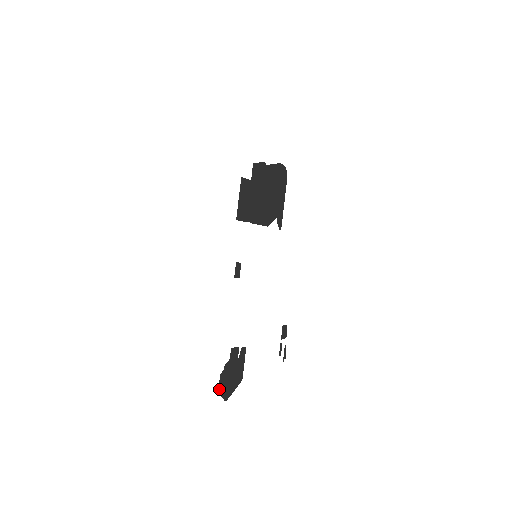
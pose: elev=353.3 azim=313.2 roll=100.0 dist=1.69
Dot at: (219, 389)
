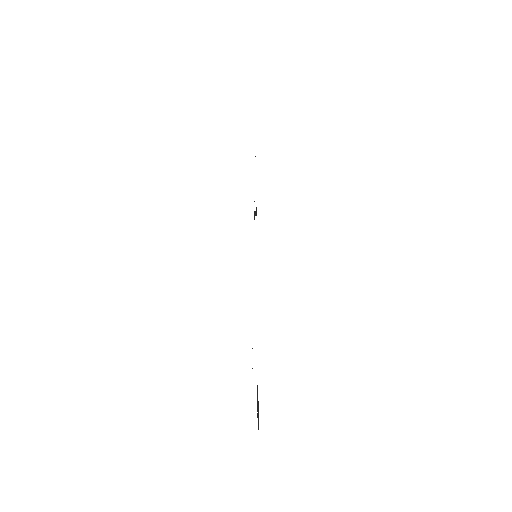
Dot at: occluded
